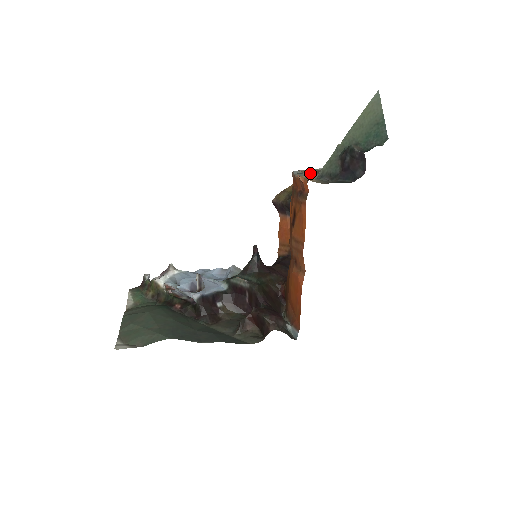
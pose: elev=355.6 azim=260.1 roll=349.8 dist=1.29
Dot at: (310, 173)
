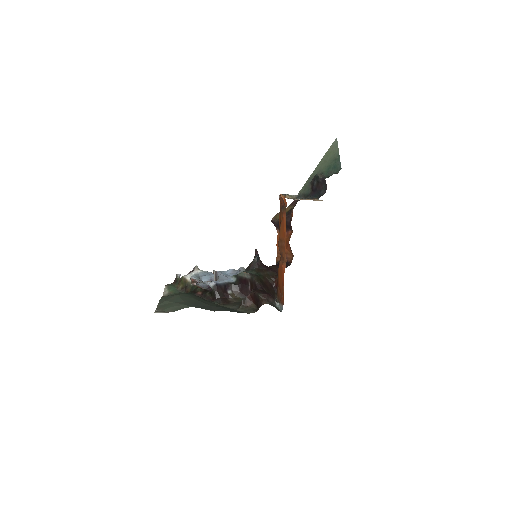
Dot at: occluded
